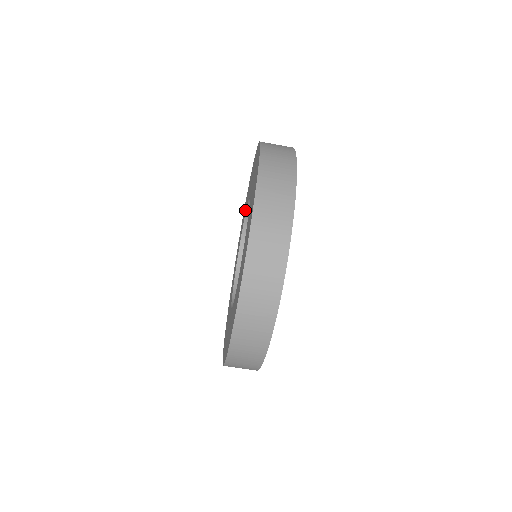
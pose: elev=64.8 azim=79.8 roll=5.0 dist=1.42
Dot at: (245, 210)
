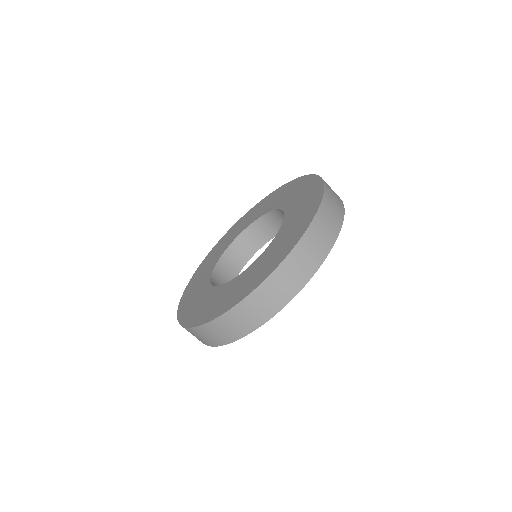
Dot at: (234, 236)
